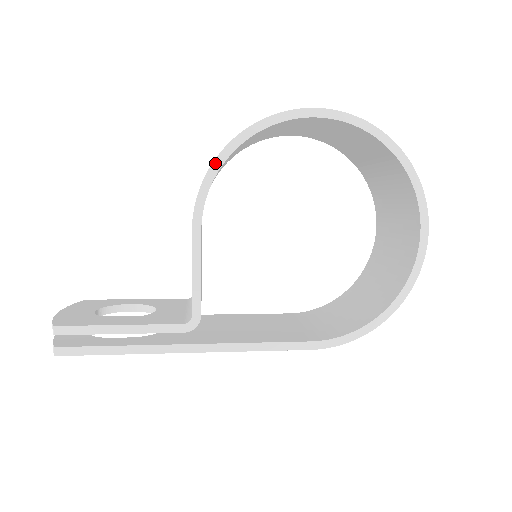
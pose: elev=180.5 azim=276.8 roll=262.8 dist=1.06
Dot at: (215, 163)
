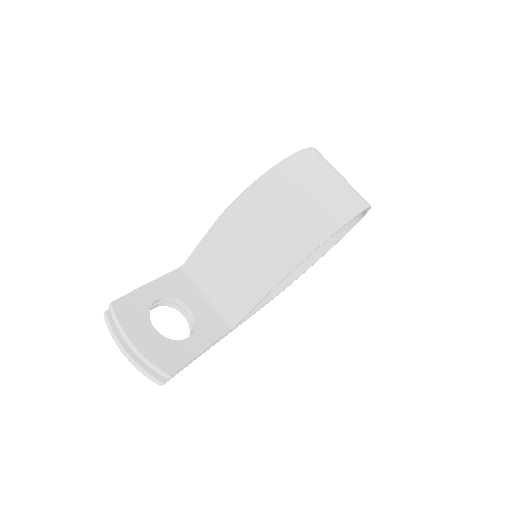
Dot at: (307, 257)
